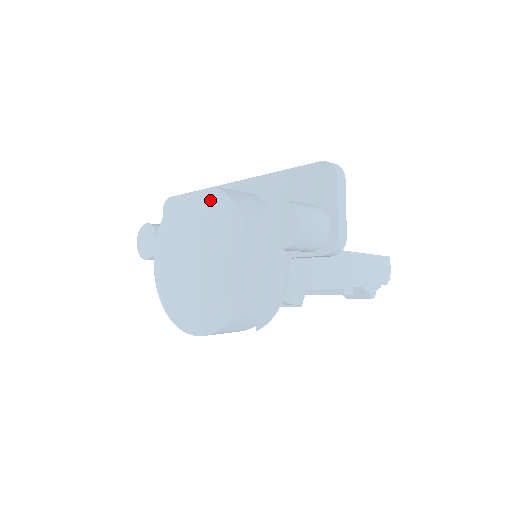
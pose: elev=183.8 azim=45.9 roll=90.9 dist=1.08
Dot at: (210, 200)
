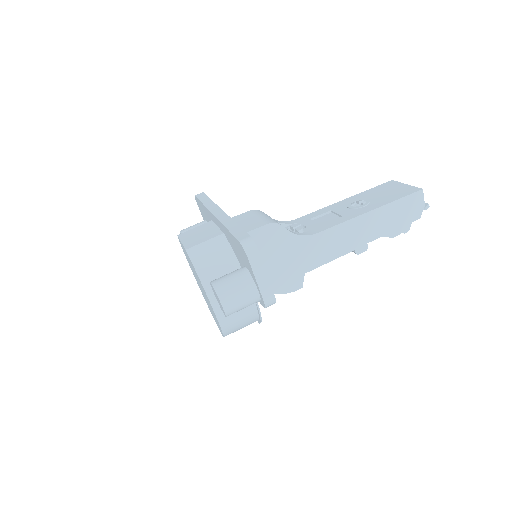
Dot at: occluded
